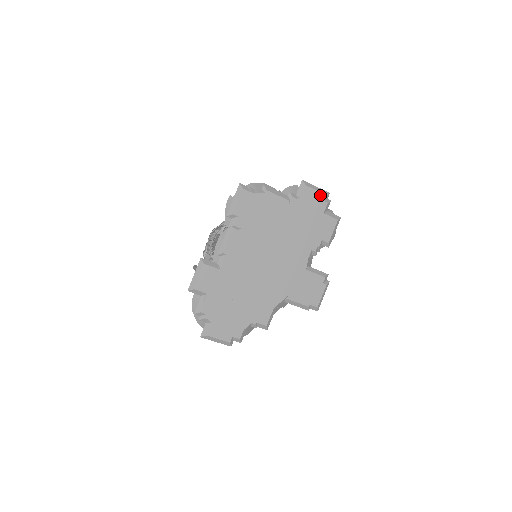
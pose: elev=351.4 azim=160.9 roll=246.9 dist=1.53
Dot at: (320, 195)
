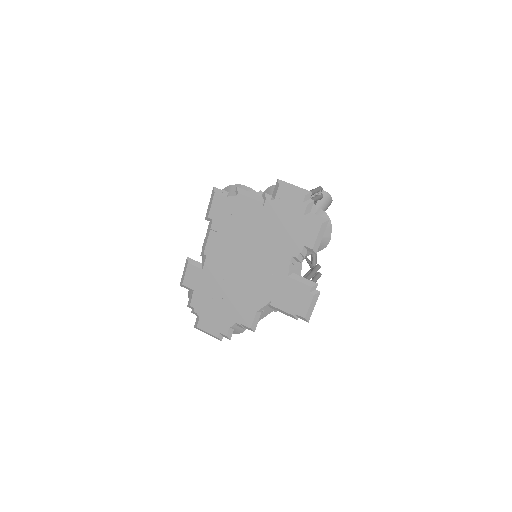
Dot at: (297, 195)
